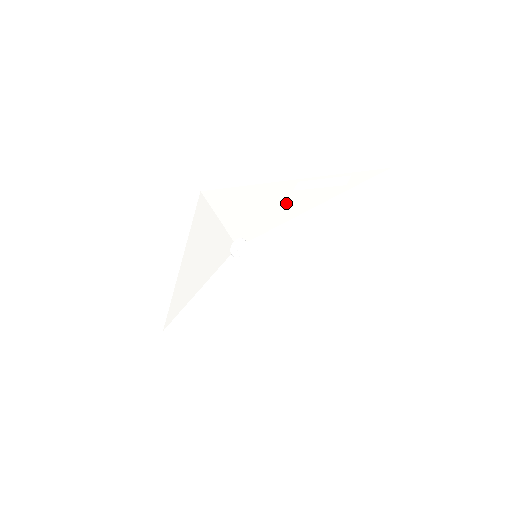
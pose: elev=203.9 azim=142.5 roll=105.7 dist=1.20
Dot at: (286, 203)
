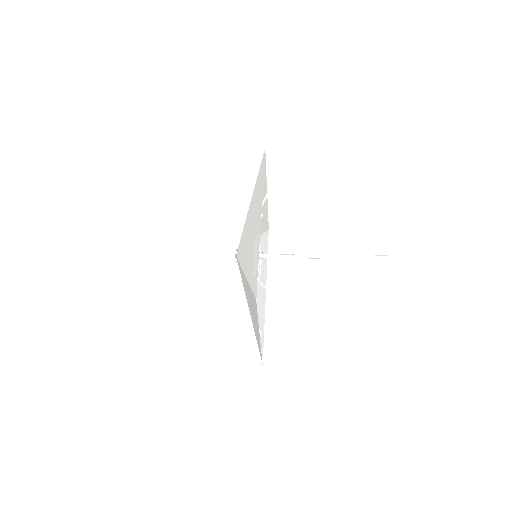
Dot at: (249, 248)
